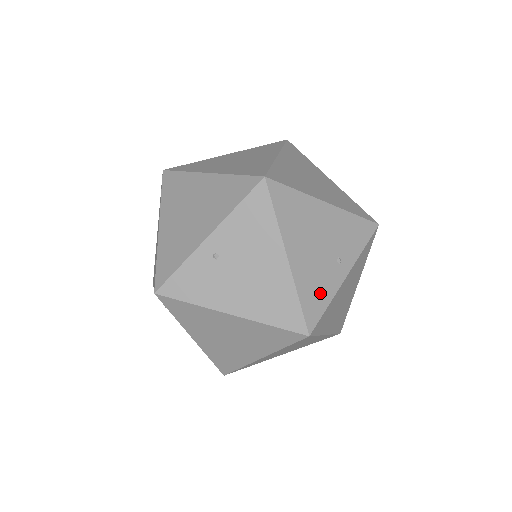
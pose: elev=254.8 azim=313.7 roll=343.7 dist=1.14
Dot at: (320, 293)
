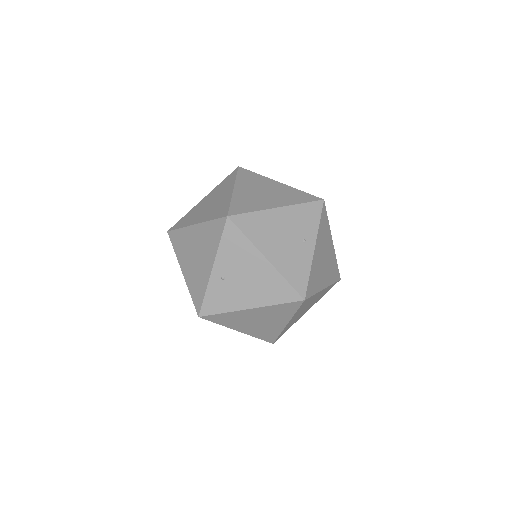
Dot at: (300, 269)
